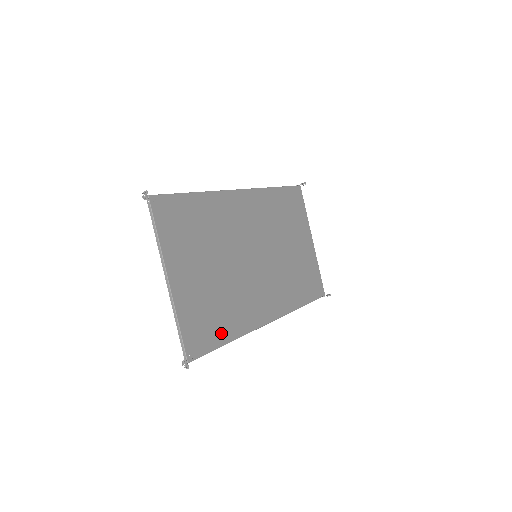
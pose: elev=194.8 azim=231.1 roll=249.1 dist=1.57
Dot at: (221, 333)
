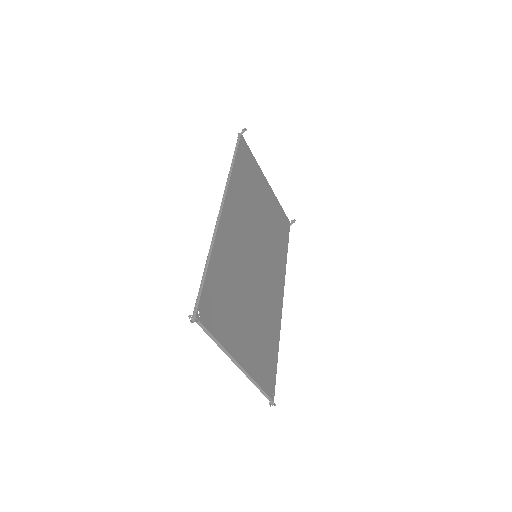
Dot at: (273, 352)
